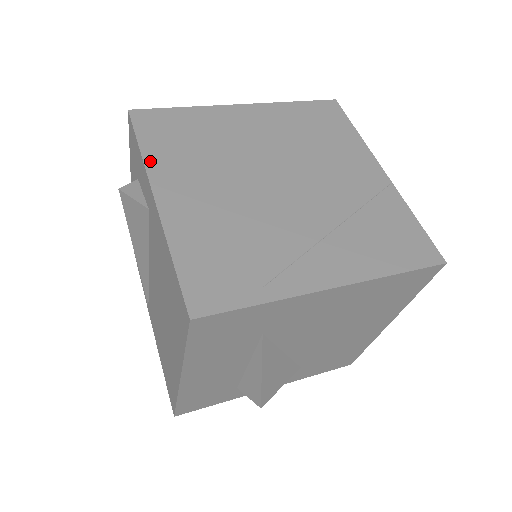
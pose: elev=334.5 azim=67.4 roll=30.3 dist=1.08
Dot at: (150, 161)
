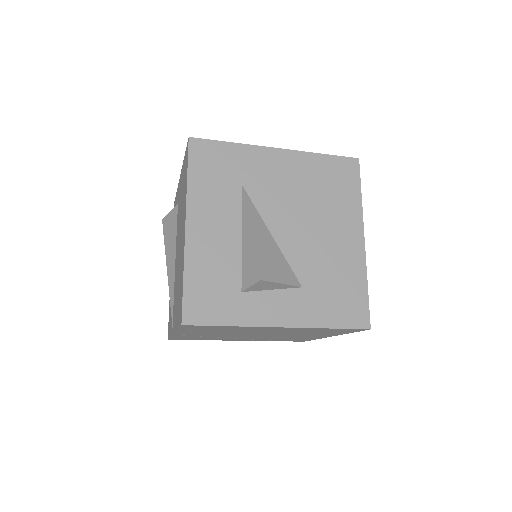
Dot at: occluded
